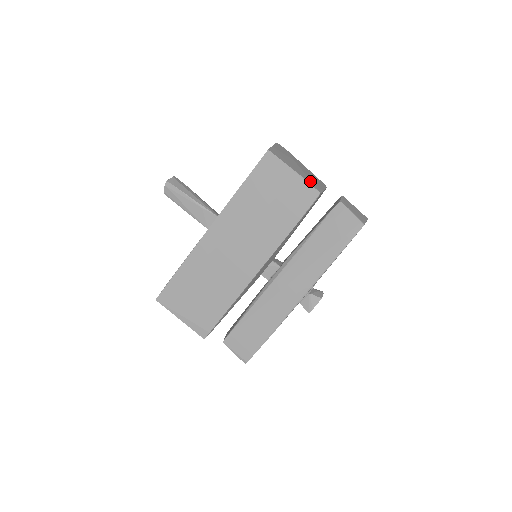
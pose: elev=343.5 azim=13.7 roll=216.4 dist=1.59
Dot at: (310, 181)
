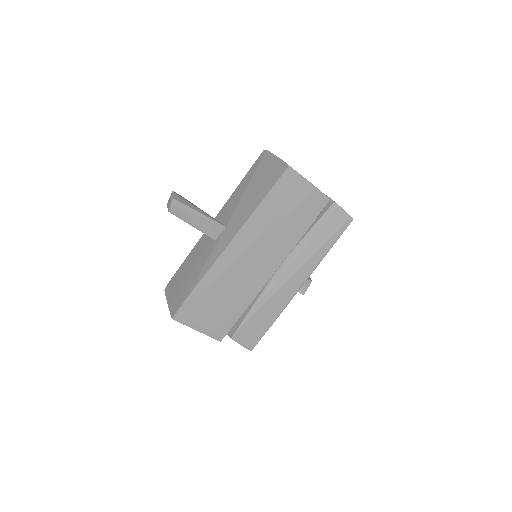
Dot at: occluded
